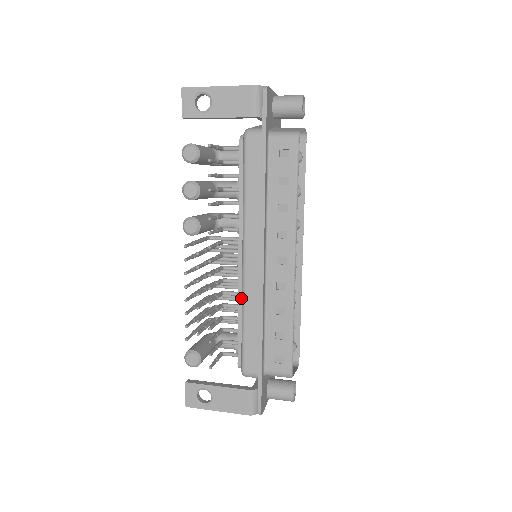
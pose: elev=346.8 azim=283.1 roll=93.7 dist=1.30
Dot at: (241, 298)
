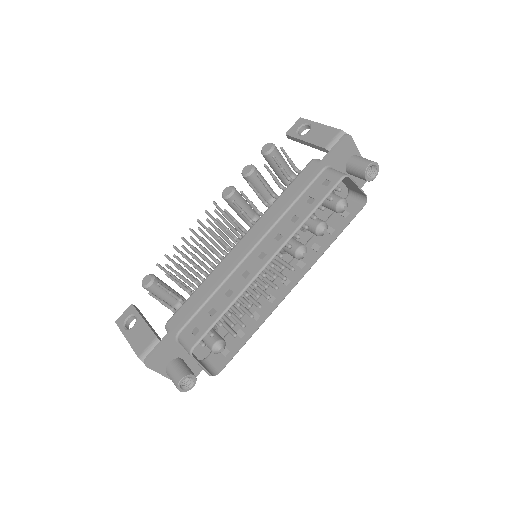
Dot at: occluded
